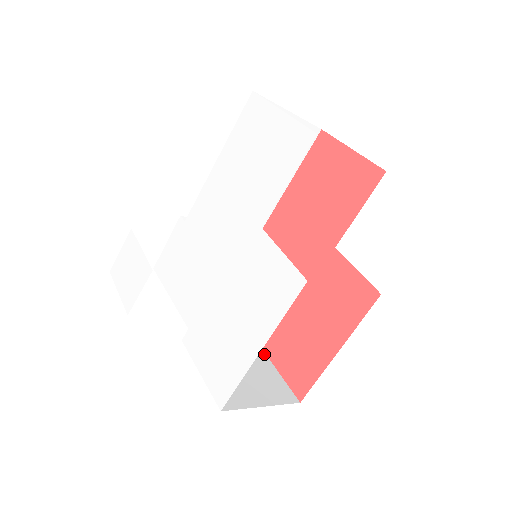
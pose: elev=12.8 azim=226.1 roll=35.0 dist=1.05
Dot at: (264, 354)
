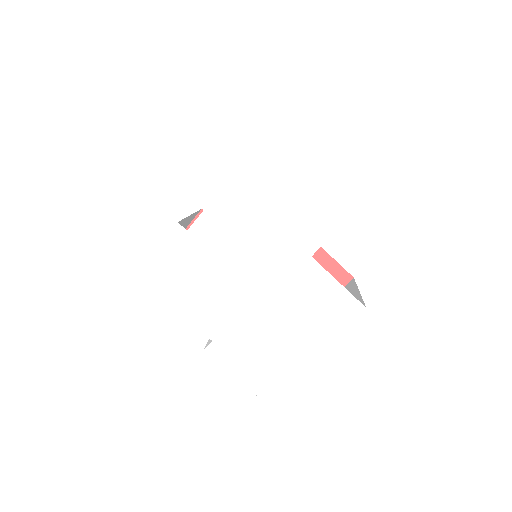
Dot at: occluded
